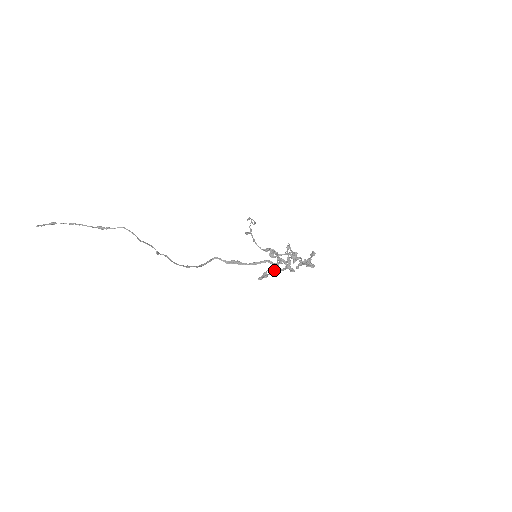
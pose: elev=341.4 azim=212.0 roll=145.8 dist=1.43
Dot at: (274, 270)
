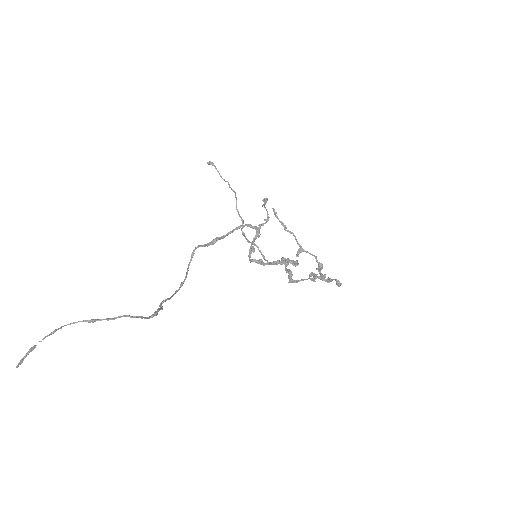
Dot at: (274, 264)
